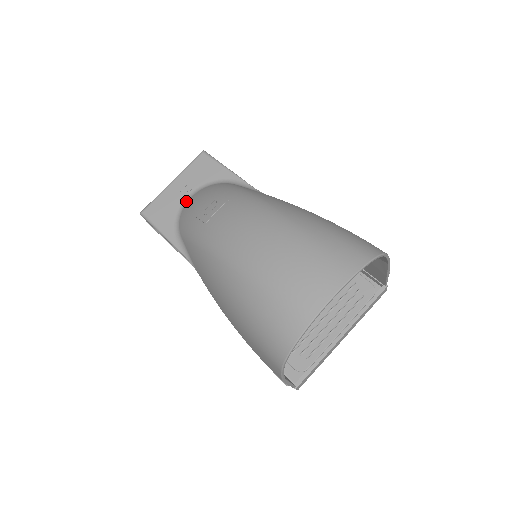
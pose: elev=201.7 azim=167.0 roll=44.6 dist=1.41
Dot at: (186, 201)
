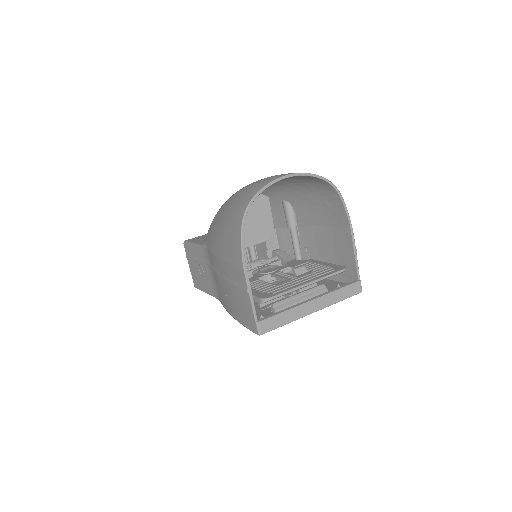
Dot at: occluded
